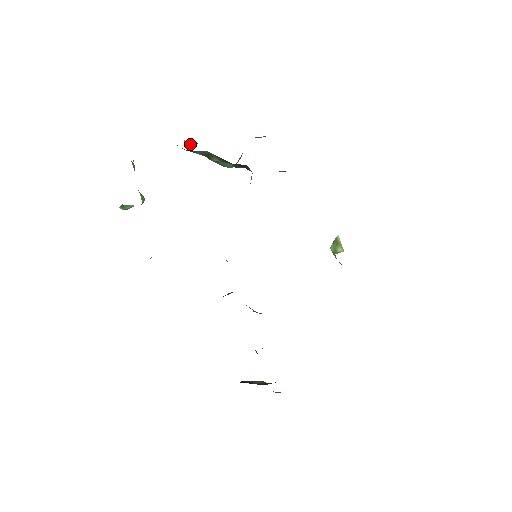
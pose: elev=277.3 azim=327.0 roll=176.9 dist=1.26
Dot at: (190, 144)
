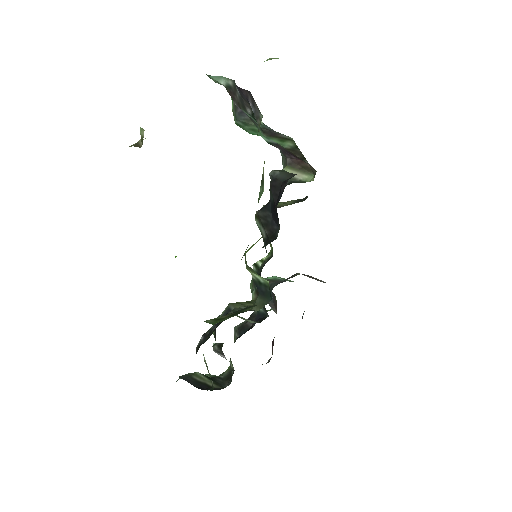
Dot at: (221, 83)
